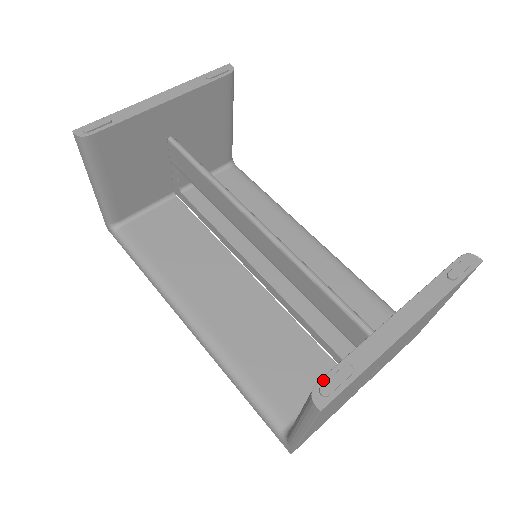
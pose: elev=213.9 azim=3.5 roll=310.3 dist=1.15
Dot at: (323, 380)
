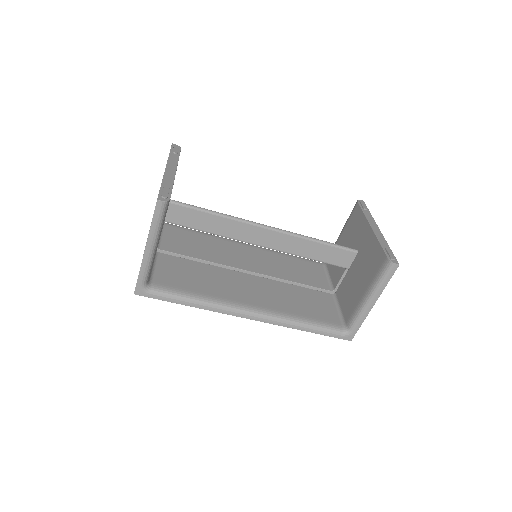
Dot at: (388, 256)
